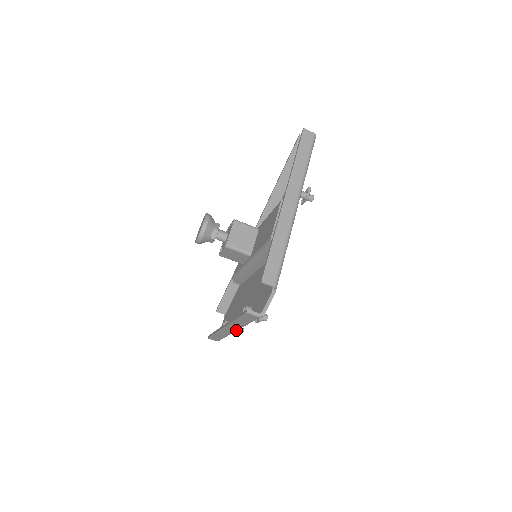
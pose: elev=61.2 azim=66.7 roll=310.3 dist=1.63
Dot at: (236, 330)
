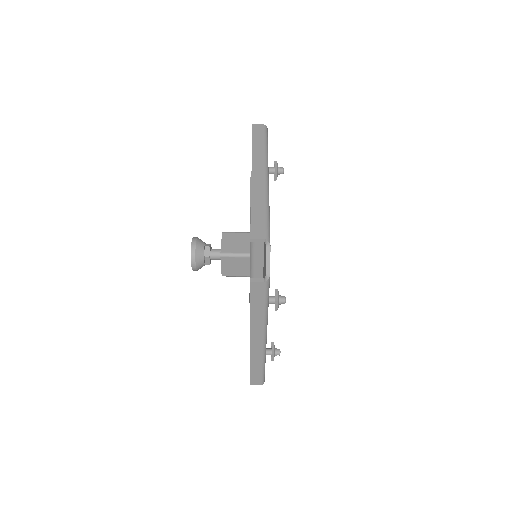
Dot at: (263, 338)
